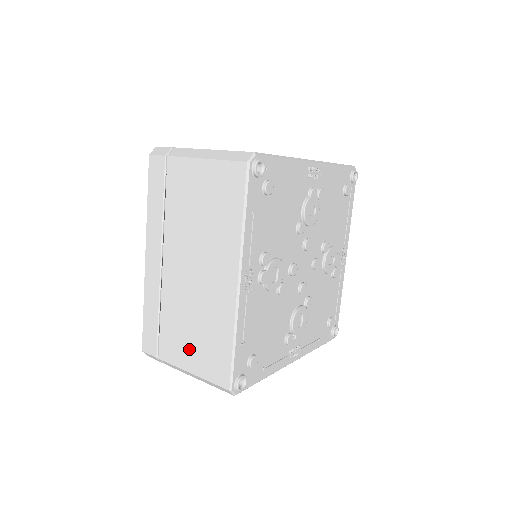
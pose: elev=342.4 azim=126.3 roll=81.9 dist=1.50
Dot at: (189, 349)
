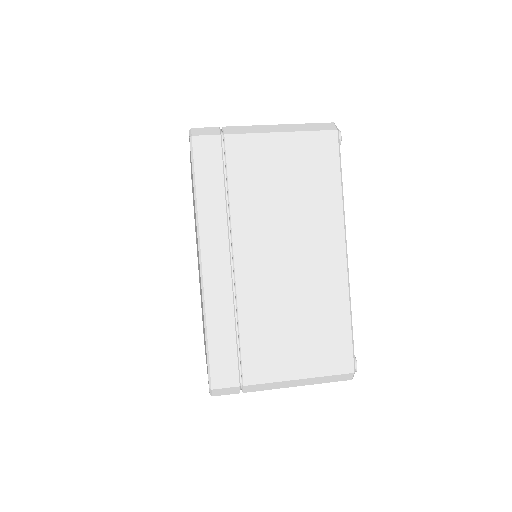
Dot at: (292, 351)
